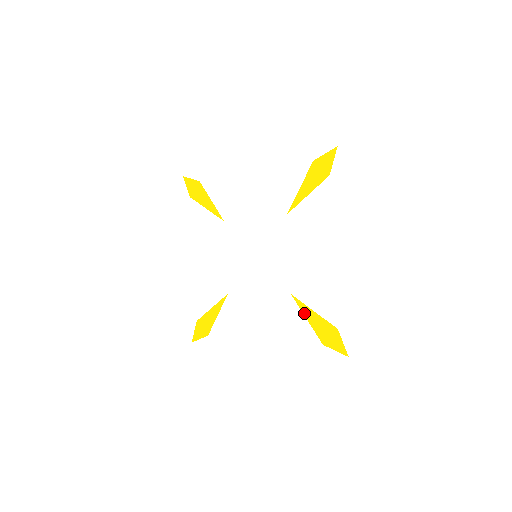
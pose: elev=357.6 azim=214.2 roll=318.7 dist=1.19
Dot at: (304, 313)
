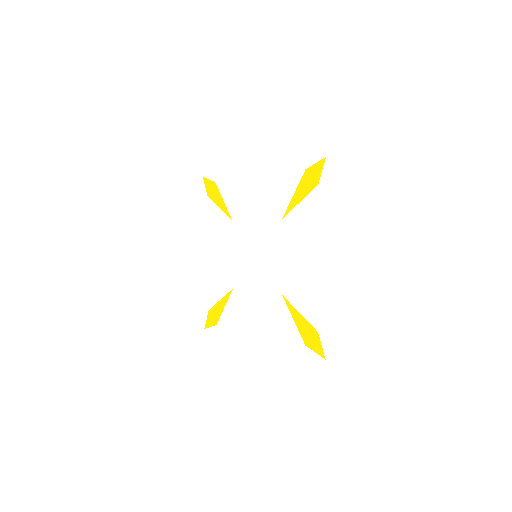
Dot at: (291, 314)
